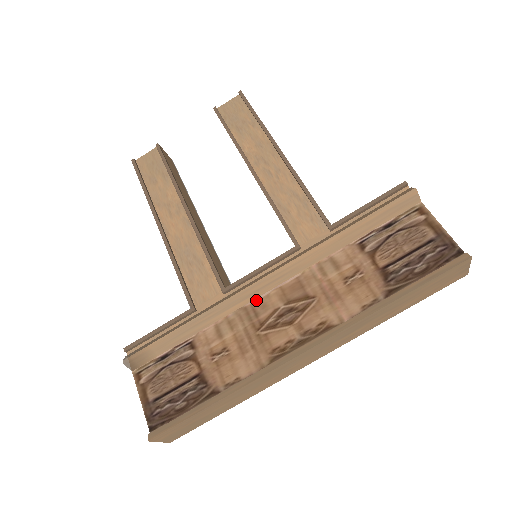
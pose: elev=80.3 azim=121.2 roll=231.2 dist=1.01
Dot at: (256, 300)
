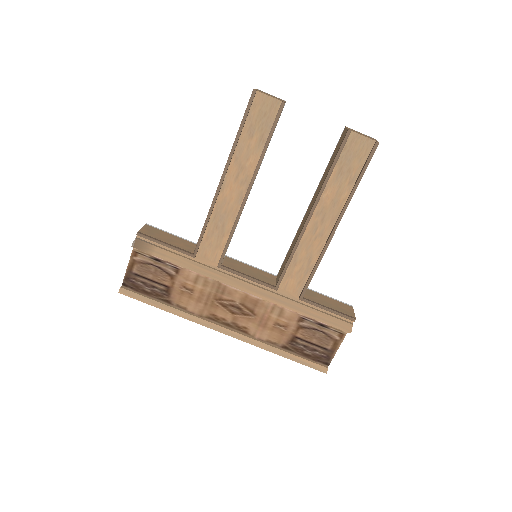
Dot at: (229, 287)
